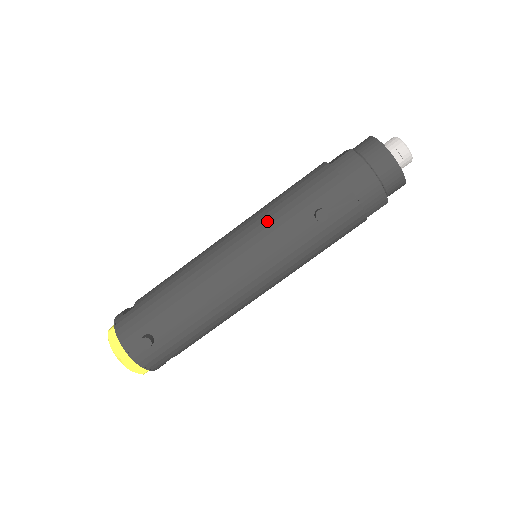
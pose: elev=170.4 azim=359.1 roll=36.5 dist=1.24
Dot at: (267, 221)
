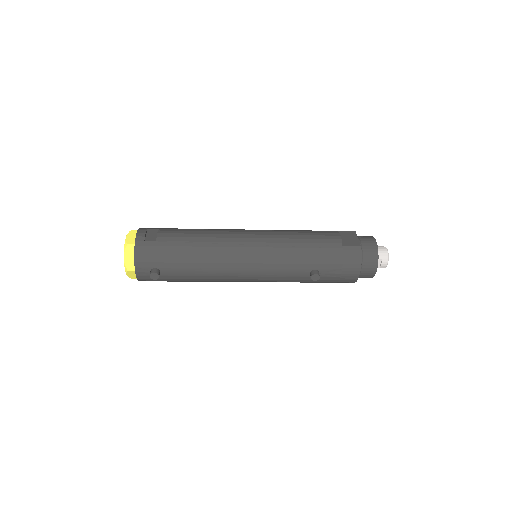
Dot at: (282, 254)
